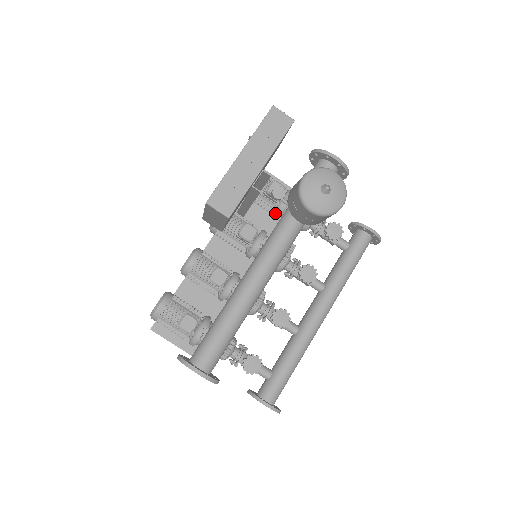
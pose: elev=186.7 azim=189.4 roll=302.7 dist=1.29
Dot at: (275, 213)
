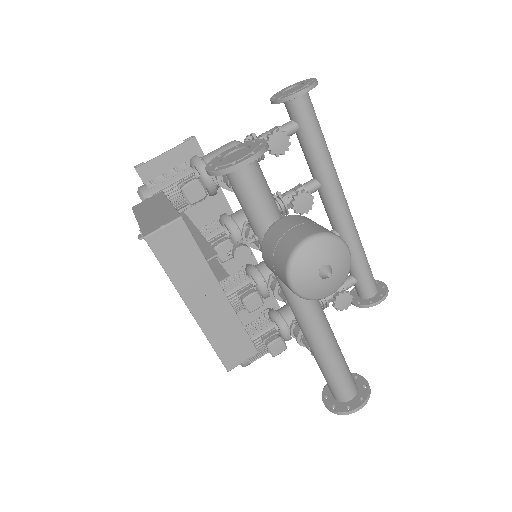
Dot at: occluded
